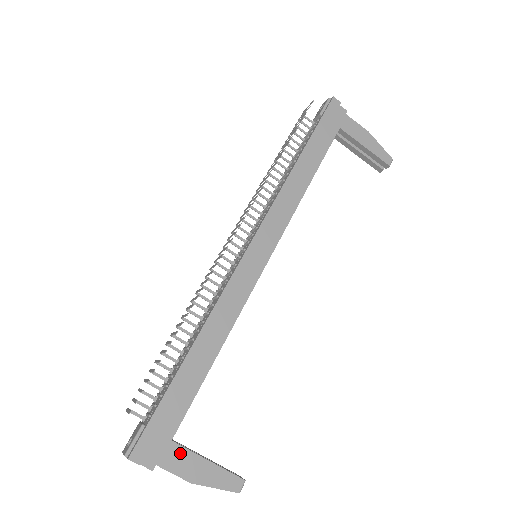
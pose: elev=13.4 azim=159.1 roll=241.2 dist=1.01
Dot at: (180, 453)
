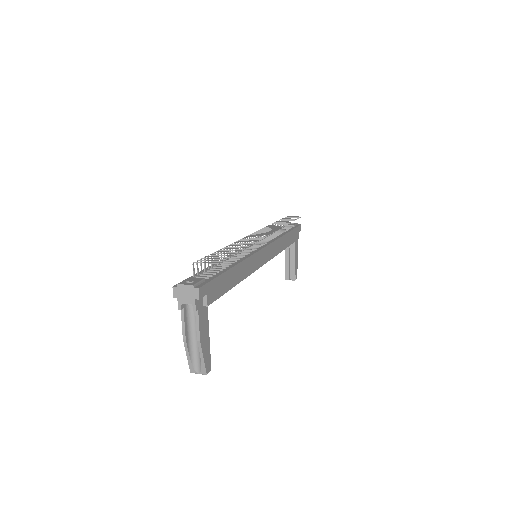
Dot at: (206, 316)
